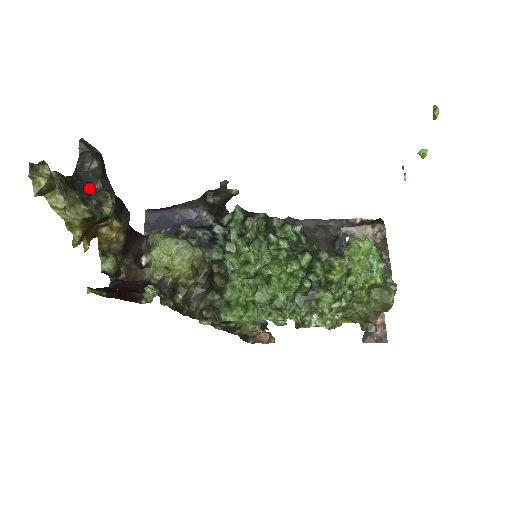
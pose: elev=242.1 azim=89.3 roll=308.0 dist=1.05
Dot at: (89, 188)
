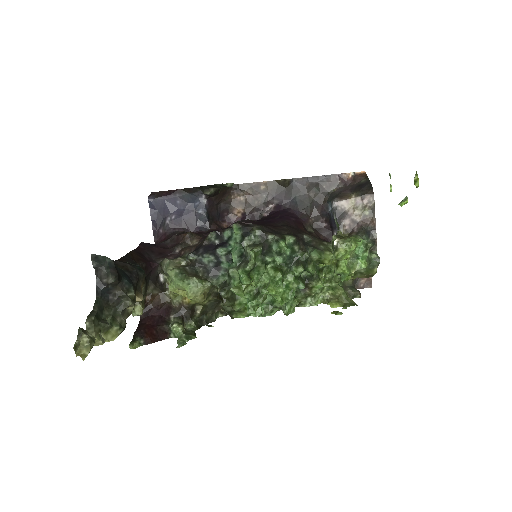
Dot at: (112, 295)
